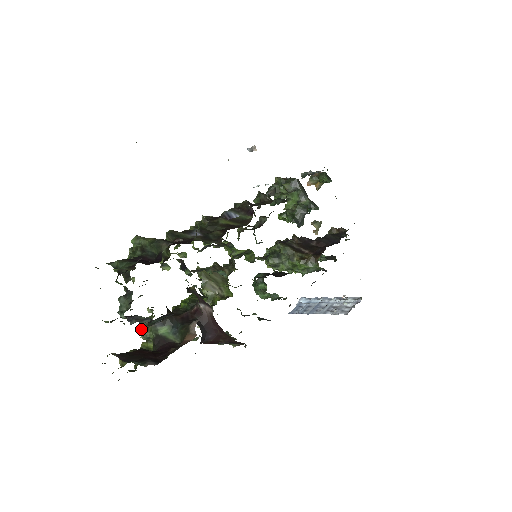
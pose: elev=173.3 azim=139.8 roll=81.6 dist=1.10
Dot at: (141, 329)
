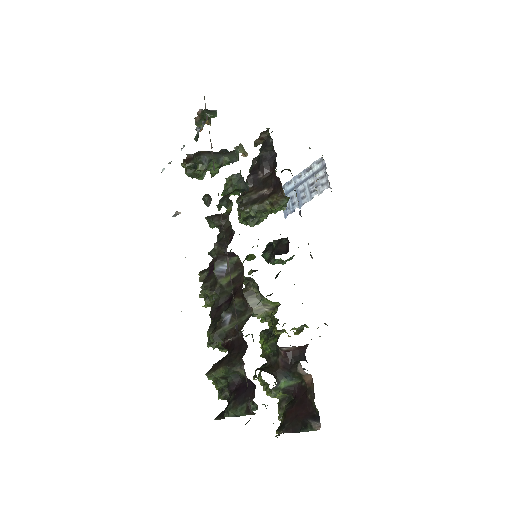
Dot at: occluded
